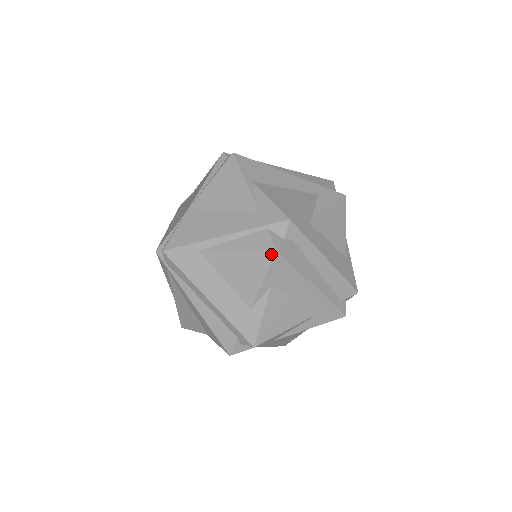
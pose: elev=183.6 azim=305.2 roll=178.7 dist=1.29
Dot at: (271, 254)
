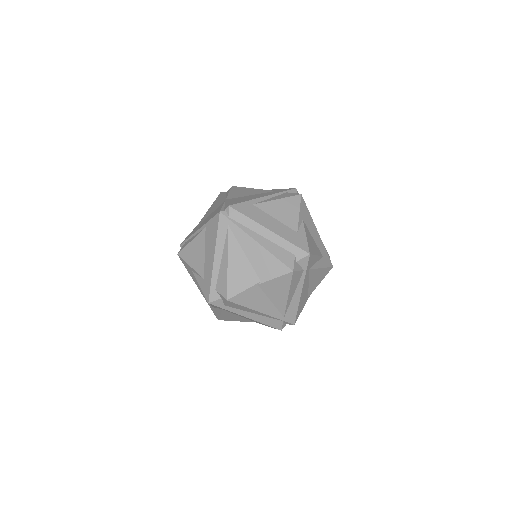
Dot at: (299, 197)
